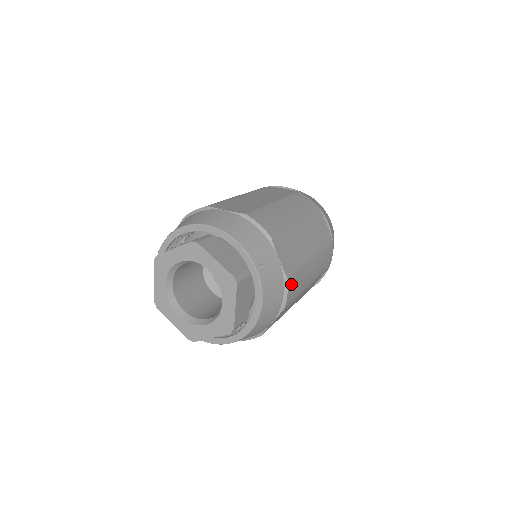
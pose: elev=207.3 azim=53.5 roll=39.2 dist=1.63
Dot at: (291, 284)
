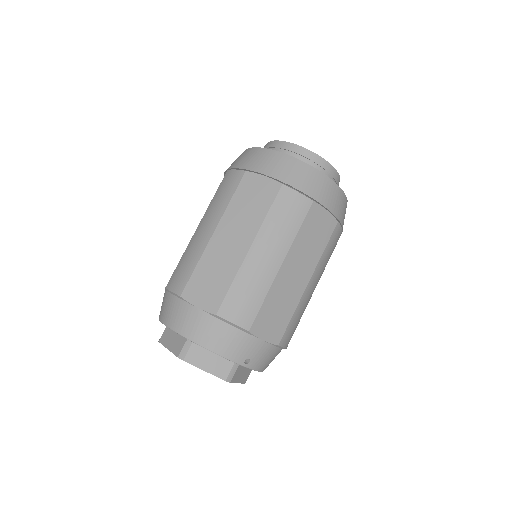
Dot at: (285, 339)
